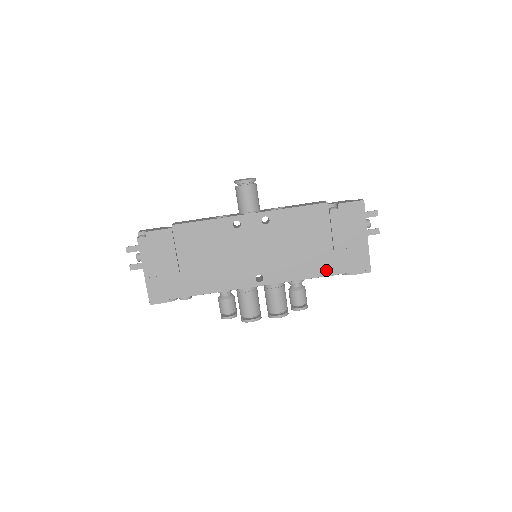
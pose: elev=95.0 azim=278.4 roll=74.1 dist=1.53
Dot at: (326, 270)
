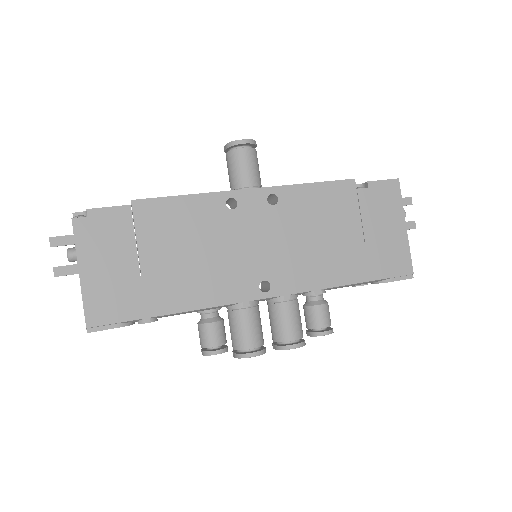
Dot at: (357, 274)
